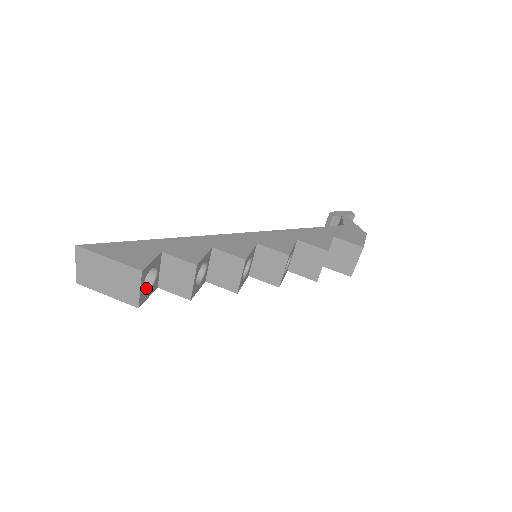
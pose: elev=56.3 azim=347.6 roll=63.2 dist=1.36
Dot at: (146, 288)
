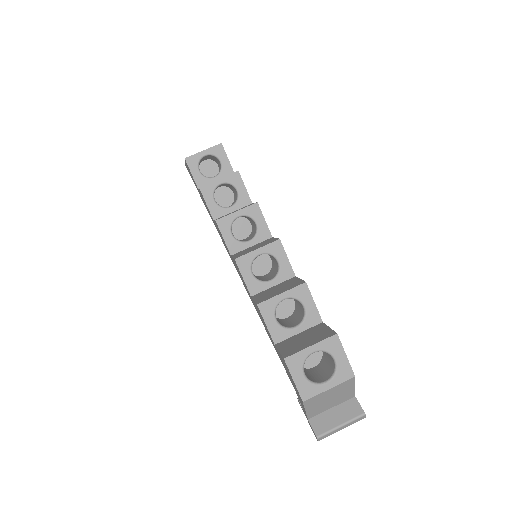
Dot at: occluded
